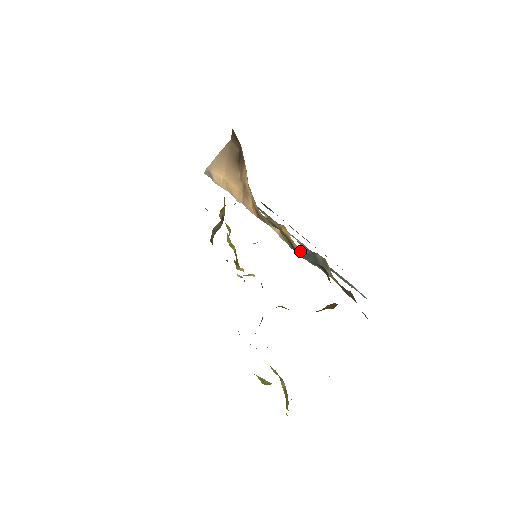
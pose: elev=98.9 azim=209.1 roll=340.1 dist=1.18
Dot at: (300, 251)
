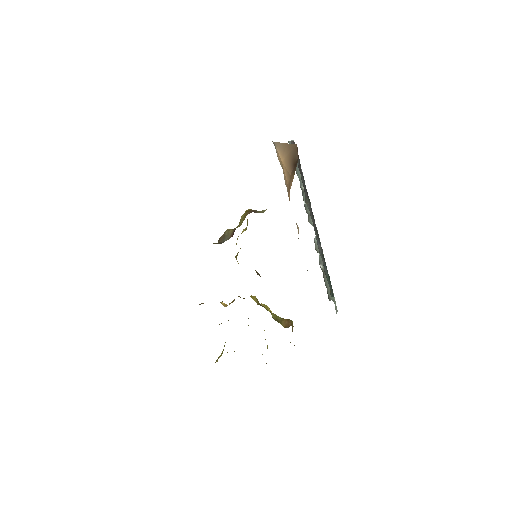
Dot at: occluded
